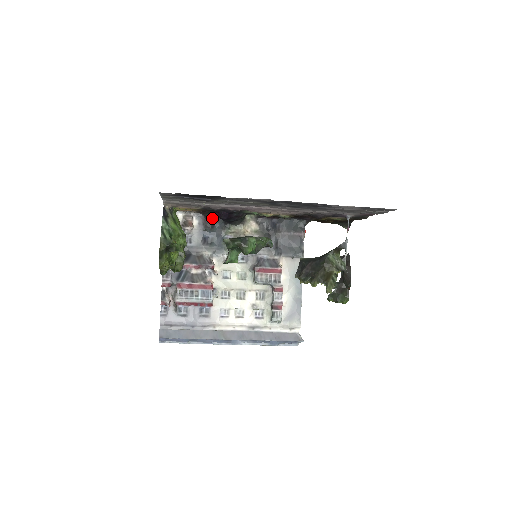
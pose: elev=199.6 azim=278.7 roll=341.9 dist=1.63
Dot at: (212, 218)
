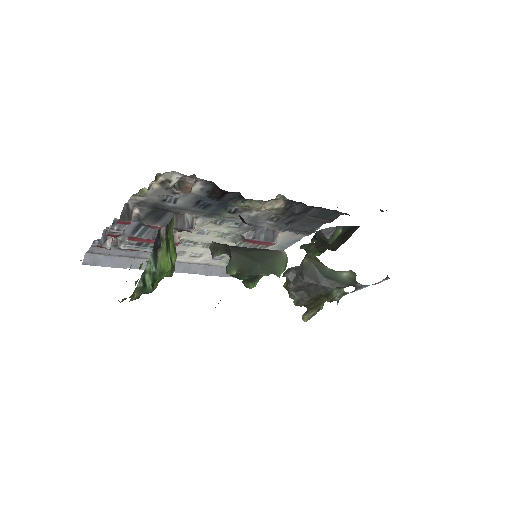
Dot at: (227, 191)
